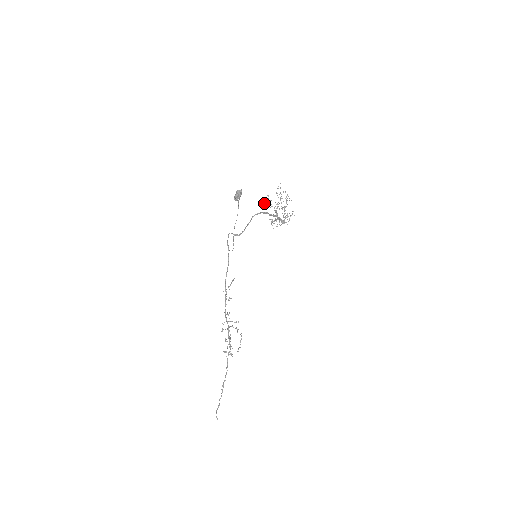
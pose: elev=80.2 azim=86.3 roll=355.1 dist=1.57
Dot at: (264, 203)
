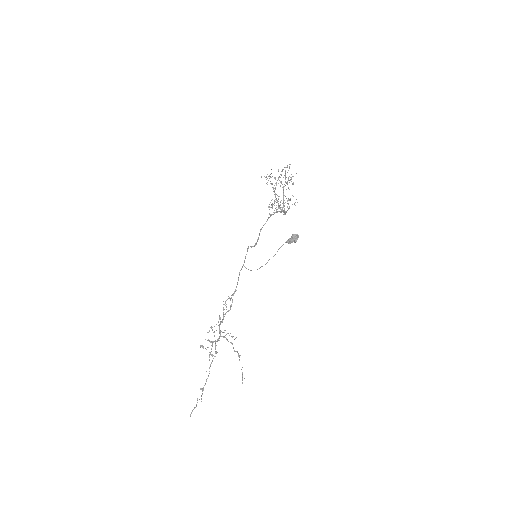
Dot at: occluded
